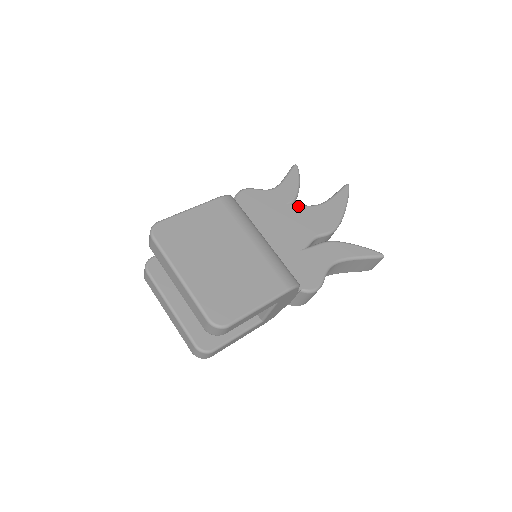
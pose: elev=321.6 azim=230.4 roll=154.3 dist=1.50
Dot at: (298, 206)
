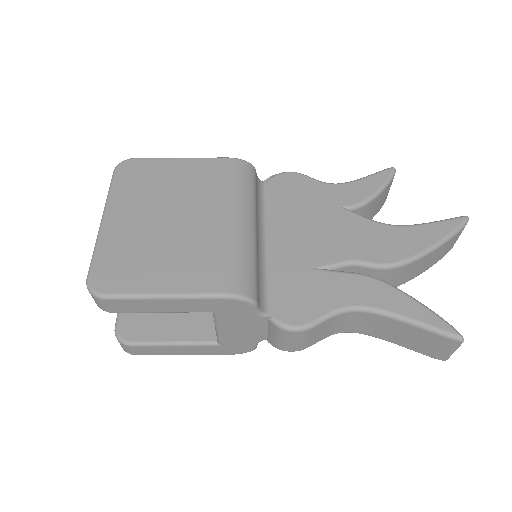
Dot at: (355, 215)
